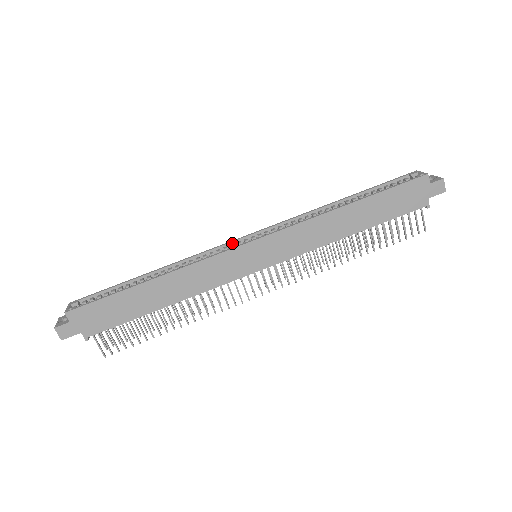
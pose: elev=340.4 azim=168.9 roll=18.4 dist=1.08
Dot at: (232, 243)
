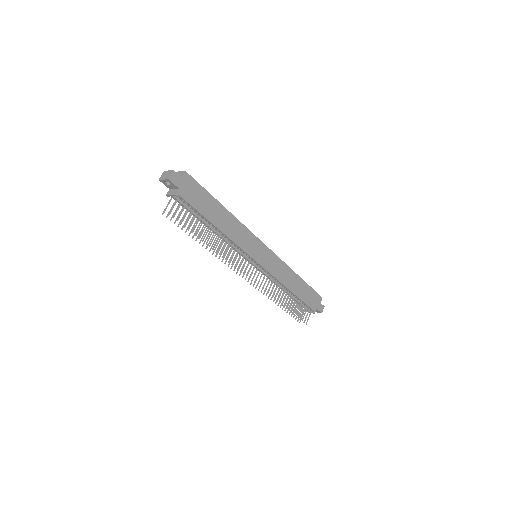
Dot at: occluded
